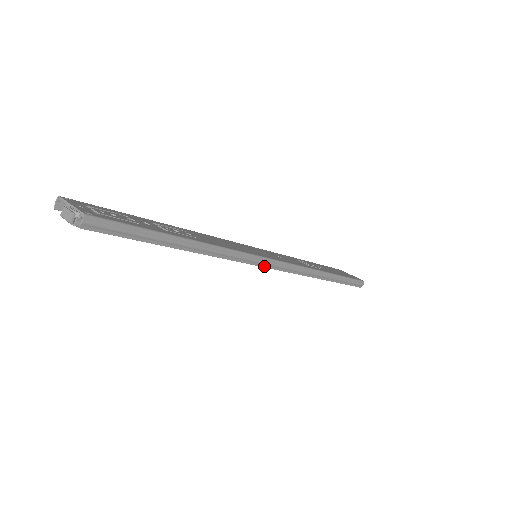
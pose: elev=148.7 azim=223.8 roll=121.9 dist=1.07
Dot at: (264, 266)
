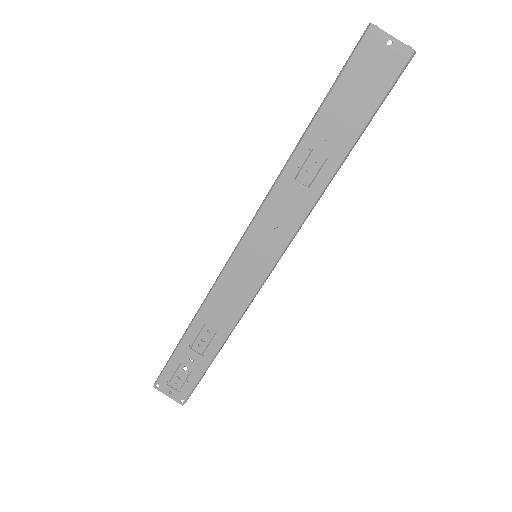
Dot at: occluded
